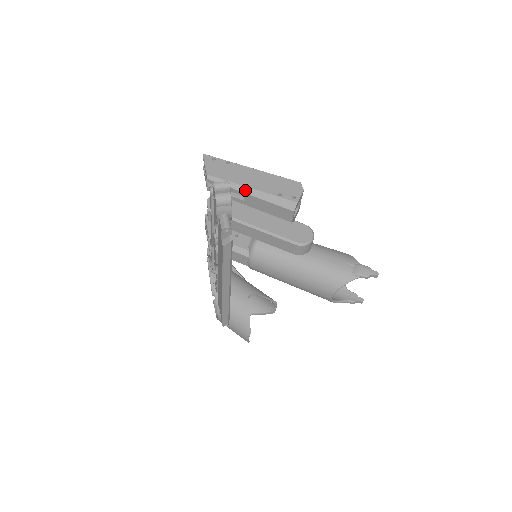
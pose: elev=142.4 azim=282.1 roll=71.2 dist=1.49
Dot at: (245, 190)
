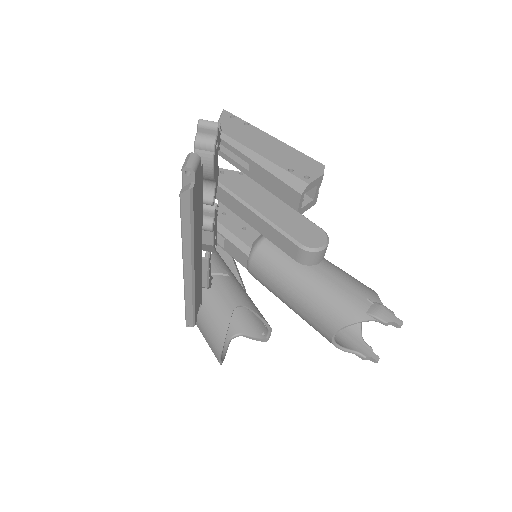
Dot at: (252, 155)
